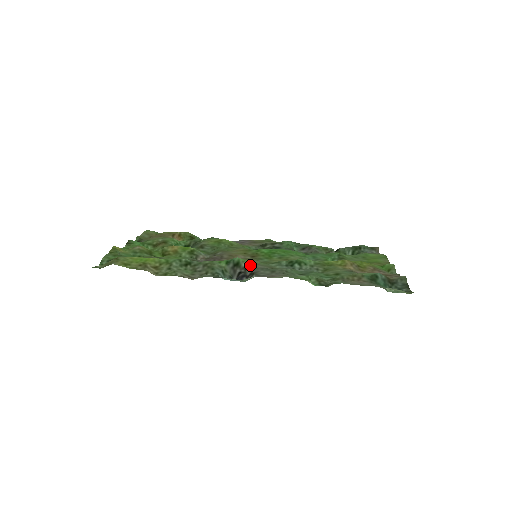
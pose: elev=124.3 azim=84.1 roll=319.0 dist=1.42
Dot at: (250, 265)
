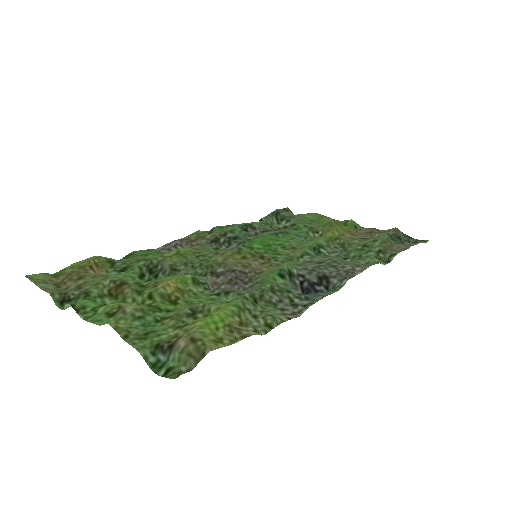
Dot at: (299, 269)
